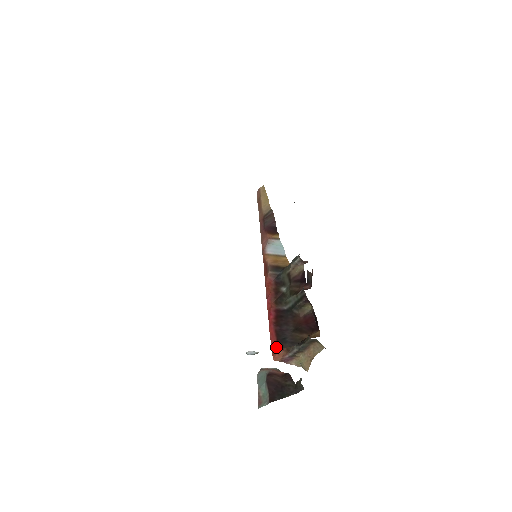
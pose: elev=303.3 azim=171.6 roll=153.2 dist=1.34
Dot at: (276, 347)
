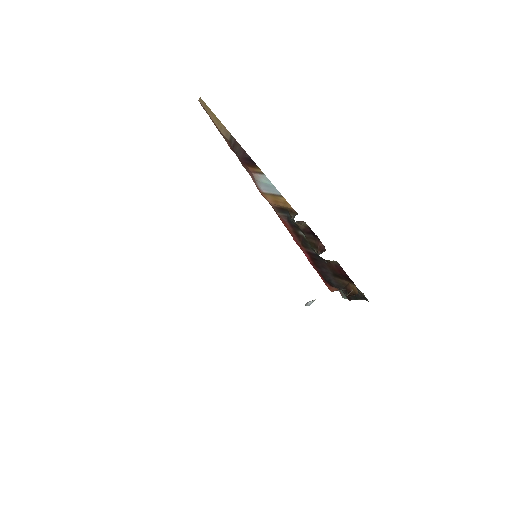
Dot at: (327, 284)
